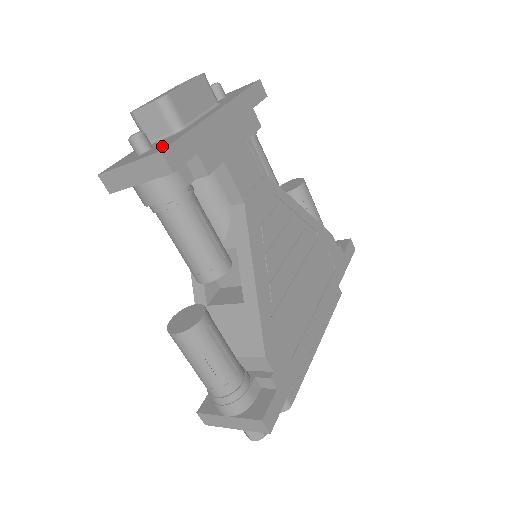
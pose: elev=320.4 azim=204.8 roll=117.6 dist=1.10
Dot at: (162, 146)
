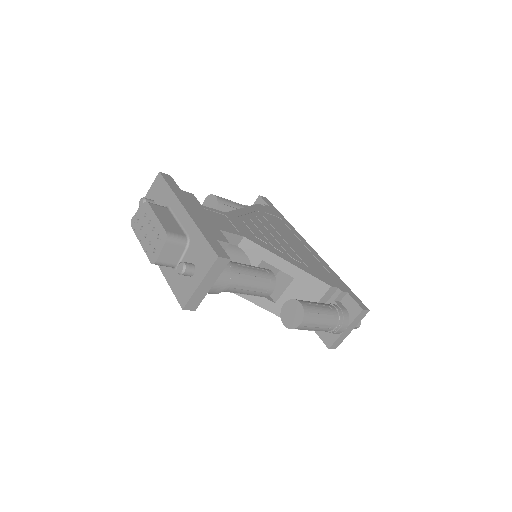
Dot at: (206, 256)
